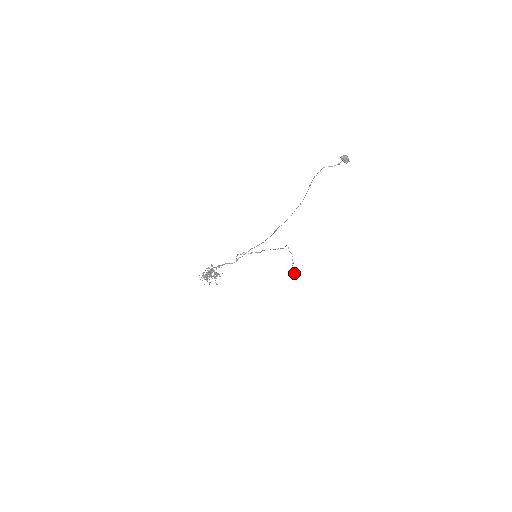
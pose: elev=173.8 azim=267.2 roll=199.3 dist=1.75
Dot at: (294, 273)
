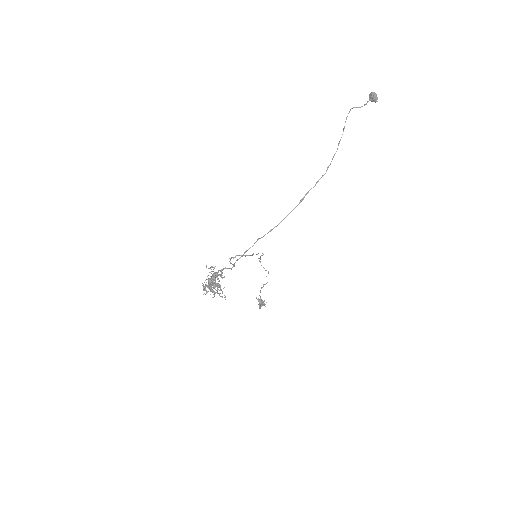
Dot at: (262, 301)
